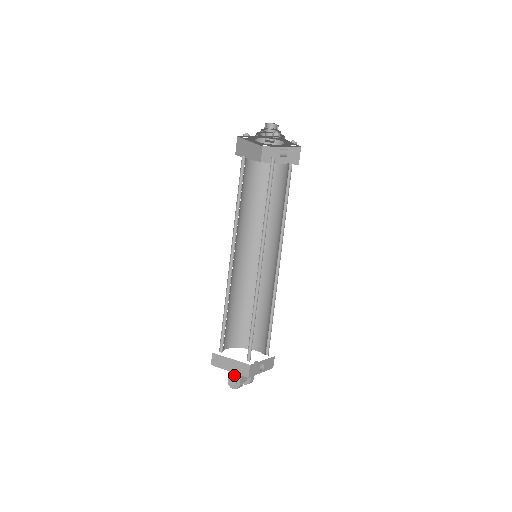
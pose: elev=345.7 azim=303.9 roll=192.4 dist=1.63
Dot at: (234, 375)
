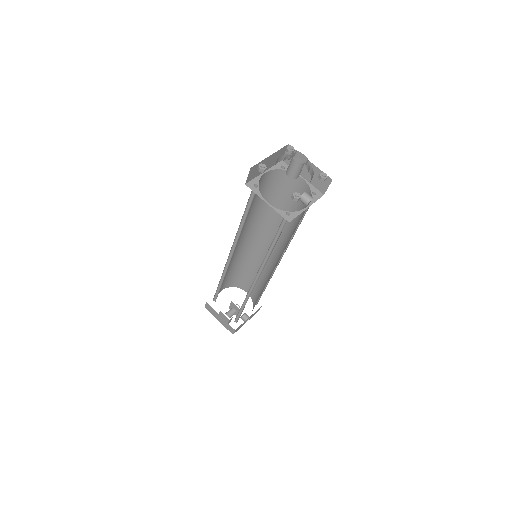
Dot at: (223, 318)
